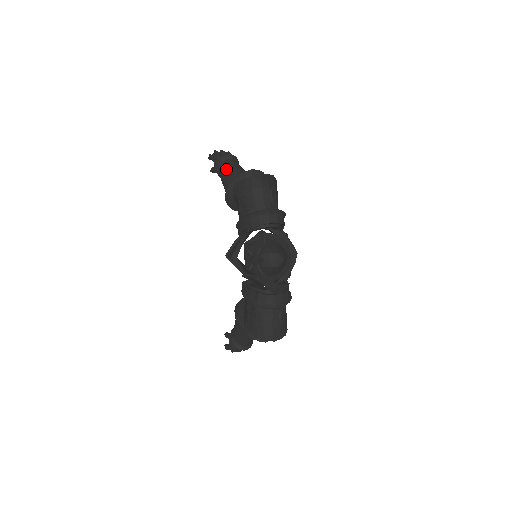
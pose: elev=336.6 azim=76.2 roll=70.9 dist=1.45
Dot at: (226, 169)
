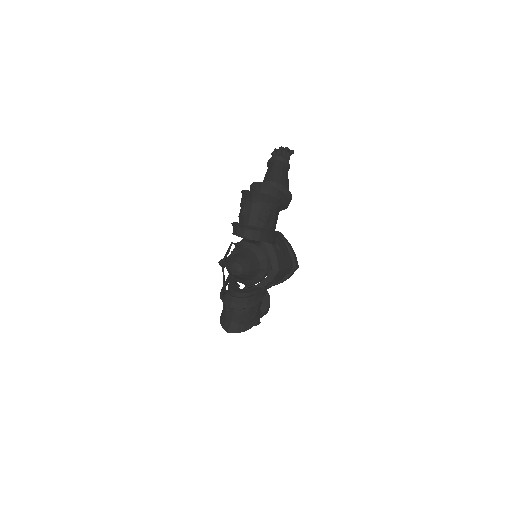
Dot at: (268, 169)
